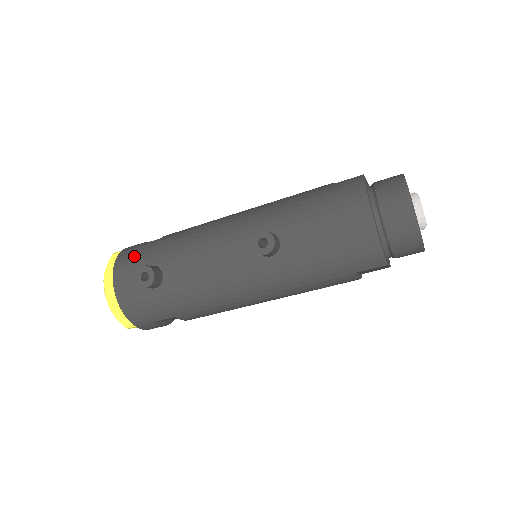
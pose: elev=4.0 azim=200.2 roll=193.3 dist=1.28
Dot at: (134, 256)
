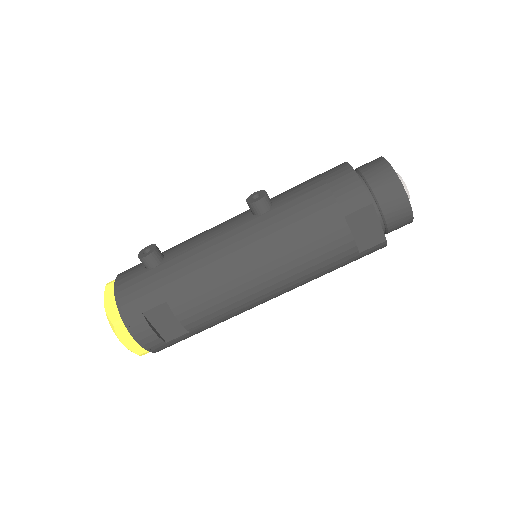
Dot at: occluded
